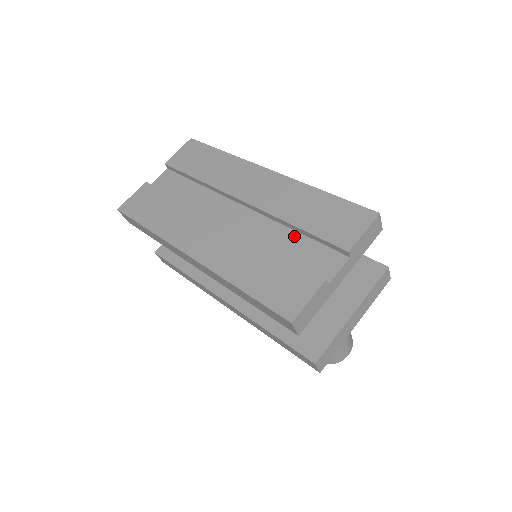
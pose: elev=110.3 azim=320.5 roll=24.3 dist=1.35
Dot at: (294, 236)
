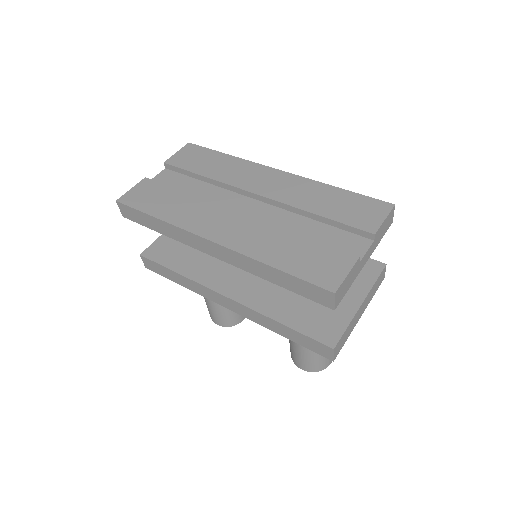
Dot at: (315, 224)
